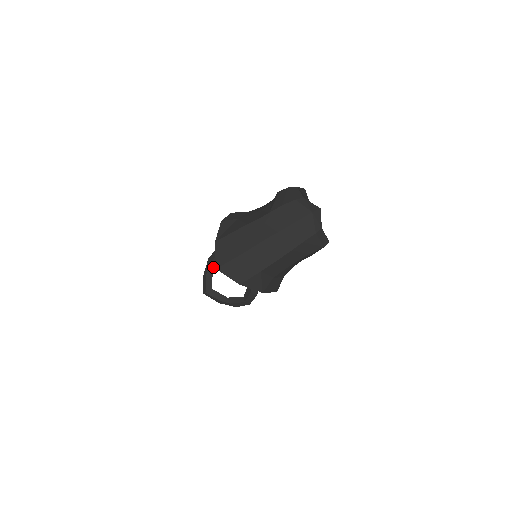
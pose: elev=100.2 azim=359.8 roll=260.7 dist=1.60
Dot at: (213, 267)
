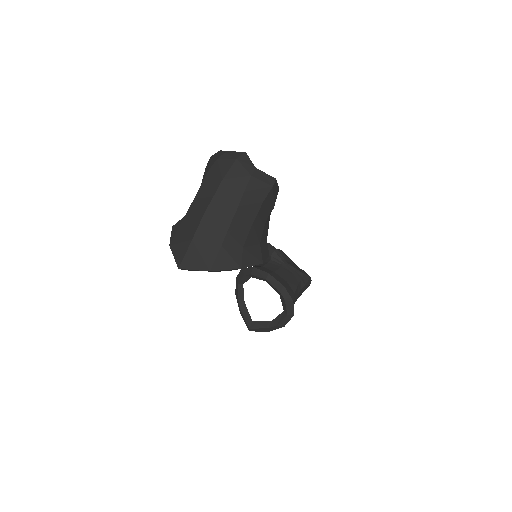
Dot at: (243, 300)
